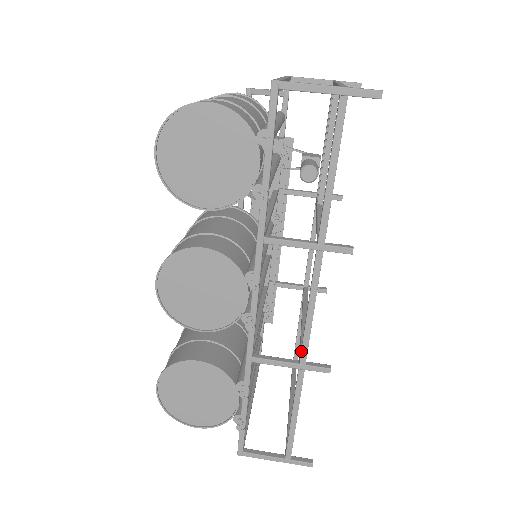
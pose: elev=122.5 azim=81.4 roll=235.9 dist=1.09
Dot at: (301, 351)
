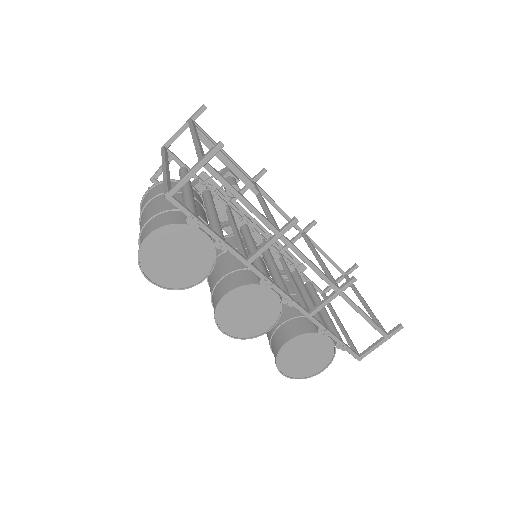
Dot at: occluded
